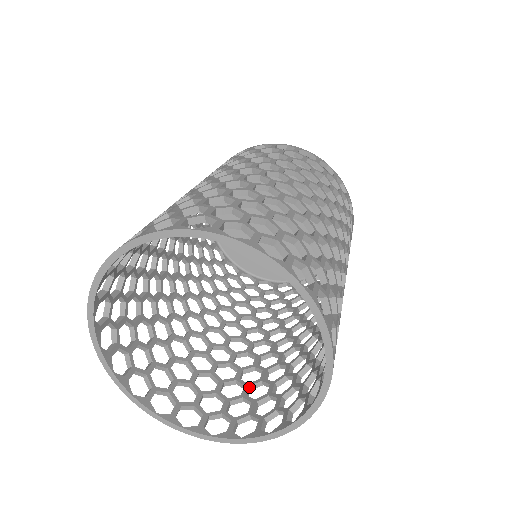
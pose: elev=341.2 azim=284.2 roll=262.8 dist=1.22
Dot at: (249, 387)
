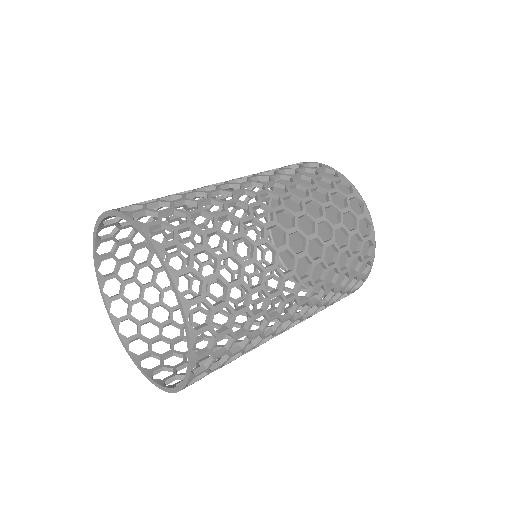
Dot at: (170, 323)
